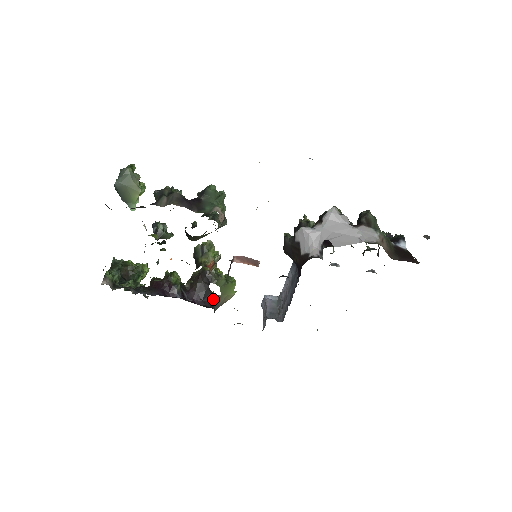
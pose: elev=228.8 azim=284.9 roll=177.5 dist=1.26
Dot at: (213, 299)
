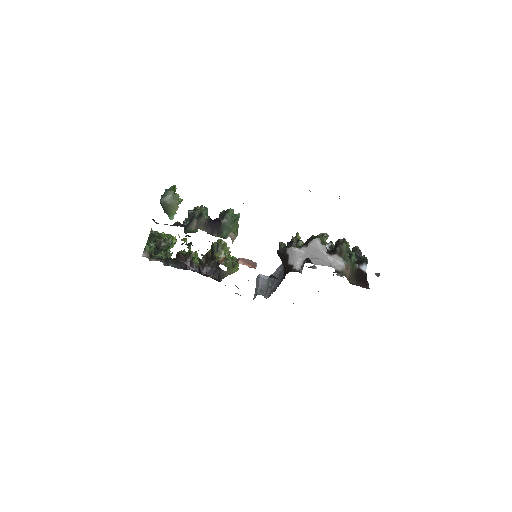
Dot at: (221, 274)
